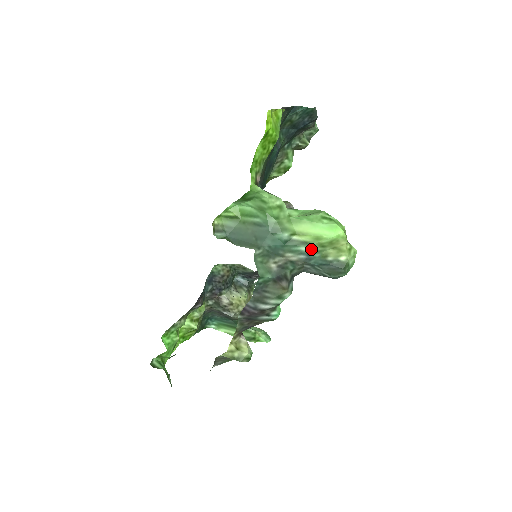
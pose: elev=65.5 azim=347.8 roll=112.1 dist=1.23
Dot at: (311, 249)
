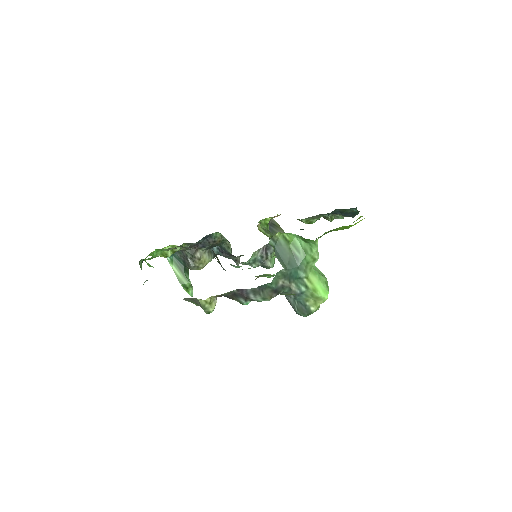
Dot at: (306, 292)
